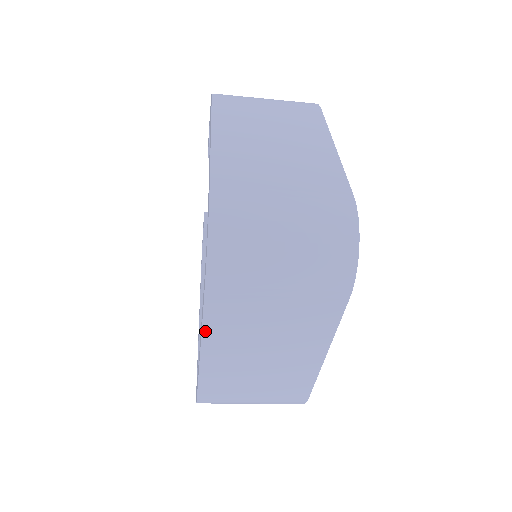
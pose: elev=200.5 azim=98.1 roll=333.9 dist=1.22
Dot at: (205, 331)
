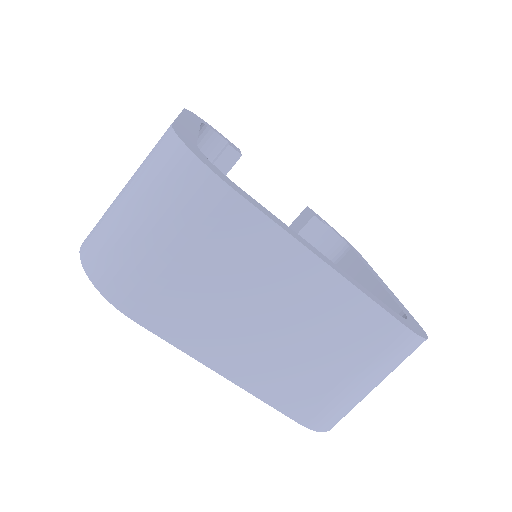
Dot at: (193, 354)
